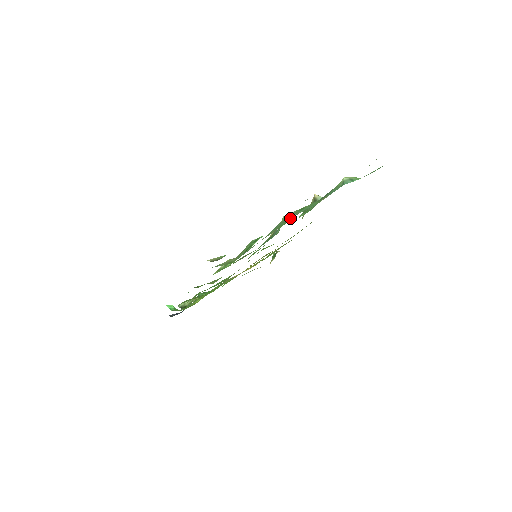
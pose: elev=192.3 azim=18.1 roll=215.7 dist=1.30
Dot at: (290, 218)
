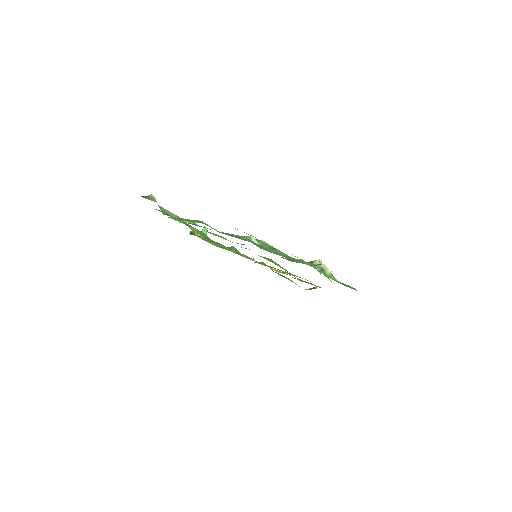
Dot at: (242, 238)
